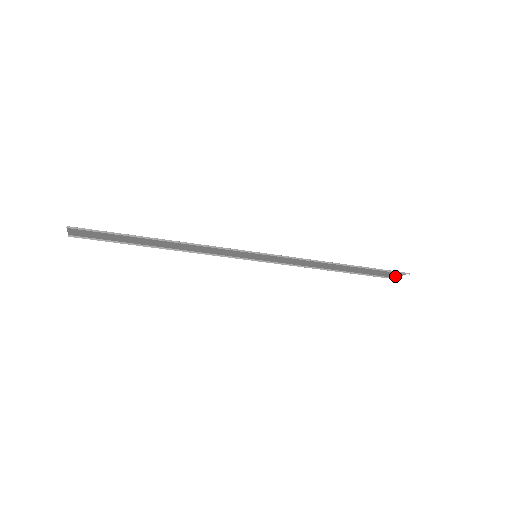
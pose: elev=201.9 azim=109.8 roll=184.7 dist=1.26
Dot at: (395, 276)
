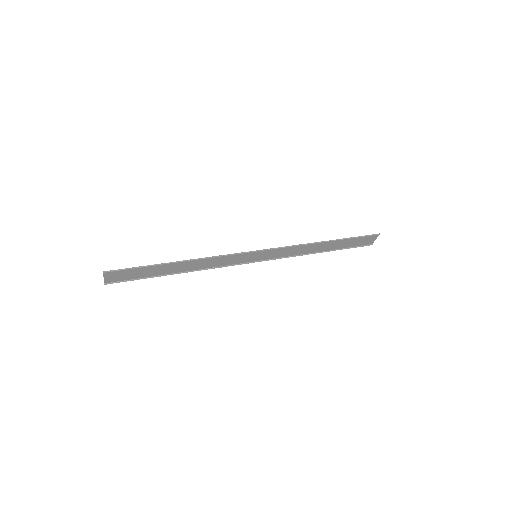
Dot at: (371, 242)
